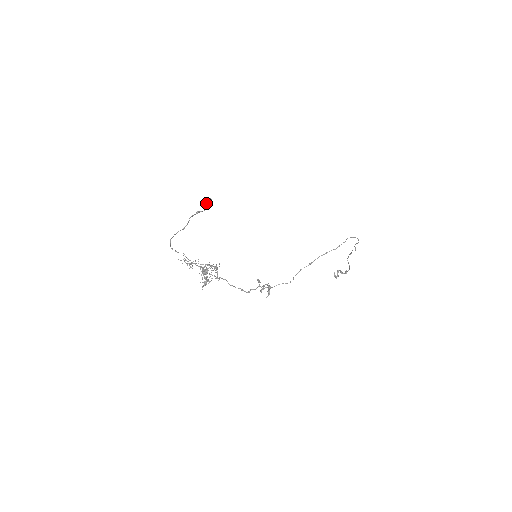
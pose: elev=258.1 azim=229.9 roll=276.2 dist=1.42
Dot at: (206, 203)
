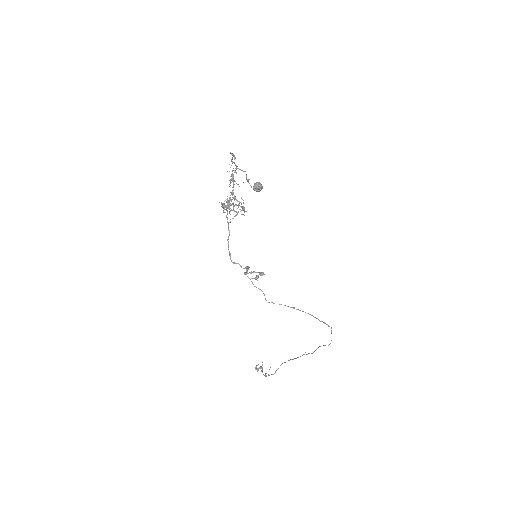
Dot at: (259, 184)
